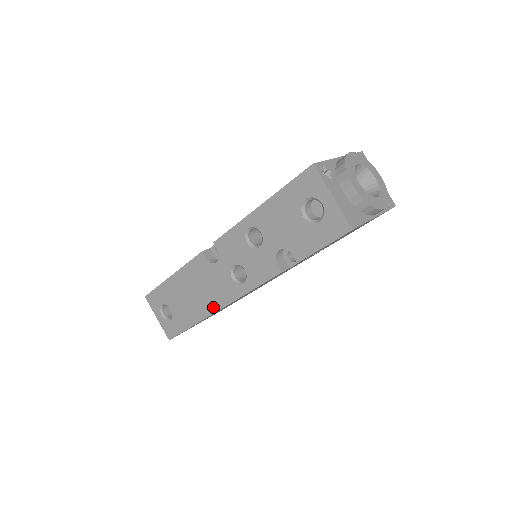
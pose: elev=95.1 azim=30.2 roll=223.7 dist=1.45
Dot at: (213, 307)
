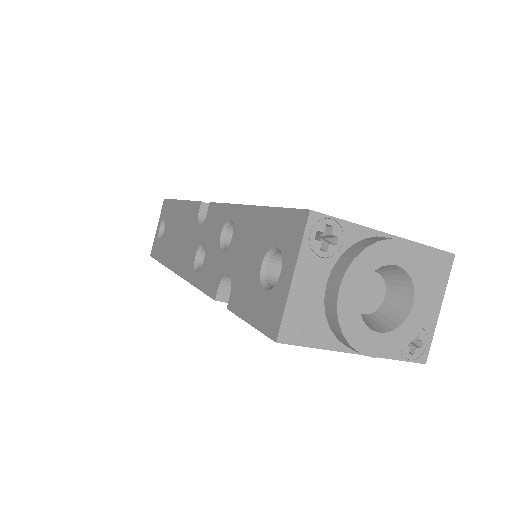
Dot at: (175, 265)
